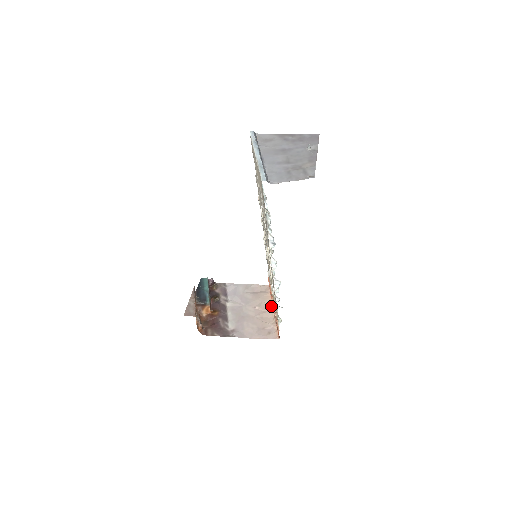
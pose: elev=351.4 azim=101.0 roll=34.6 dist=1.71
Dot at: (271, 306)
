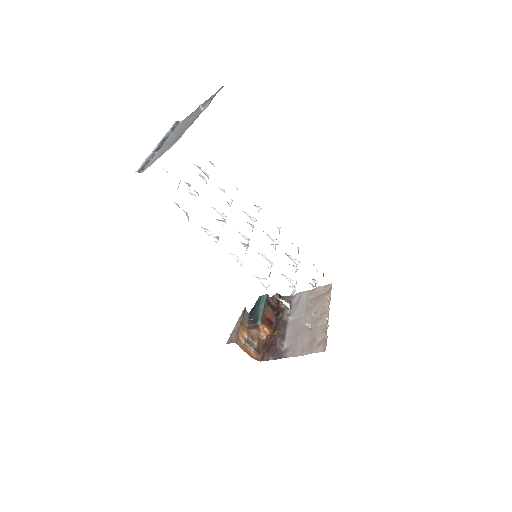
Dot at: (328, 309)
